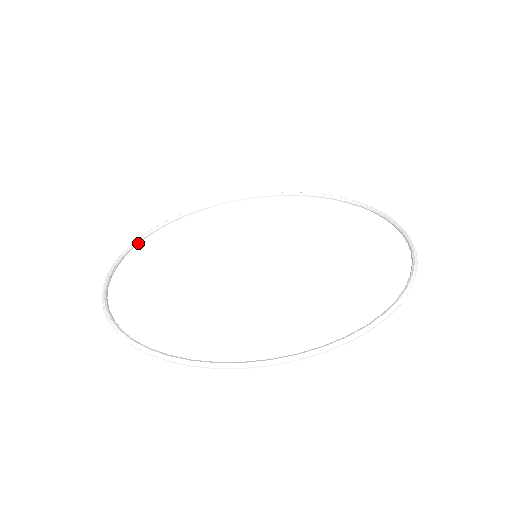
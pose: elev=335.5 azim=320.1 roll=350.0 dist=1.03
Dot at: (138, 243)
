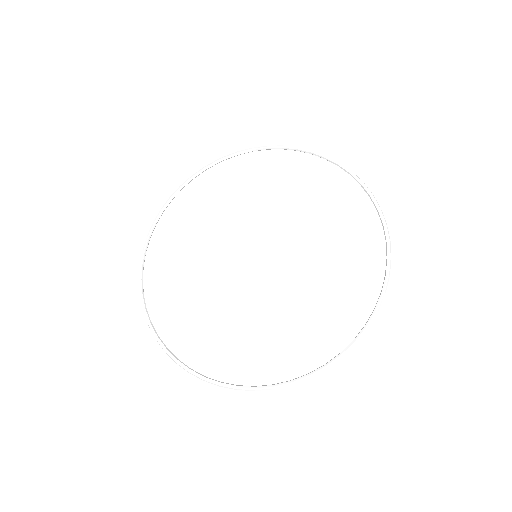
Dot at: occluded
